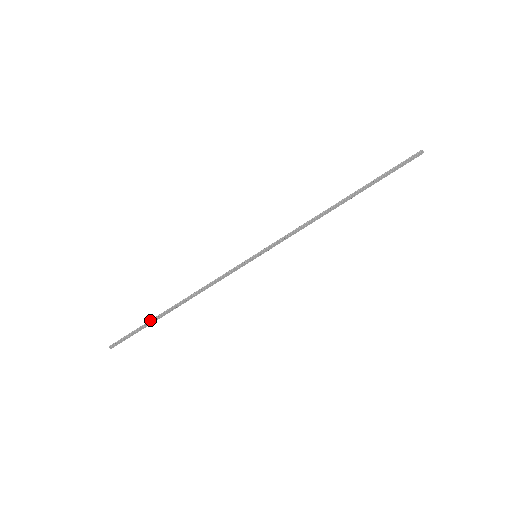
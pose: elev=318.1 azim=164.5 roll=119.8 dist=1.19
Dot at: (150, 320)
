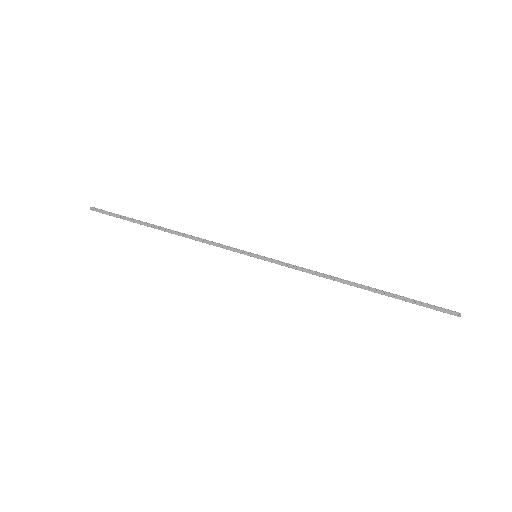
Dot at: occluded
